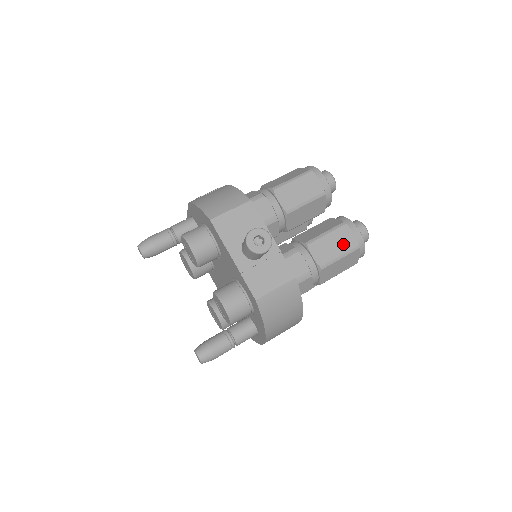
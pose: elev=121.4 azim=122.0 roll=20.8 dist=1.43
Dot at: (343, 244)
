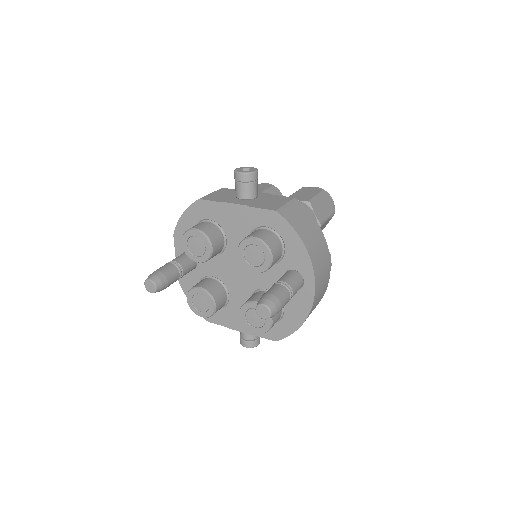
Dot at: (312, 192)
